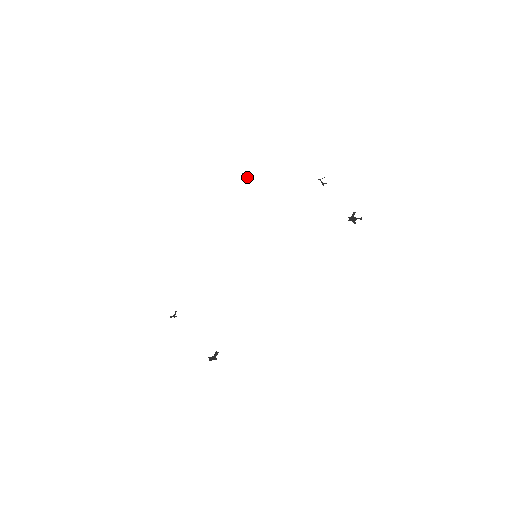
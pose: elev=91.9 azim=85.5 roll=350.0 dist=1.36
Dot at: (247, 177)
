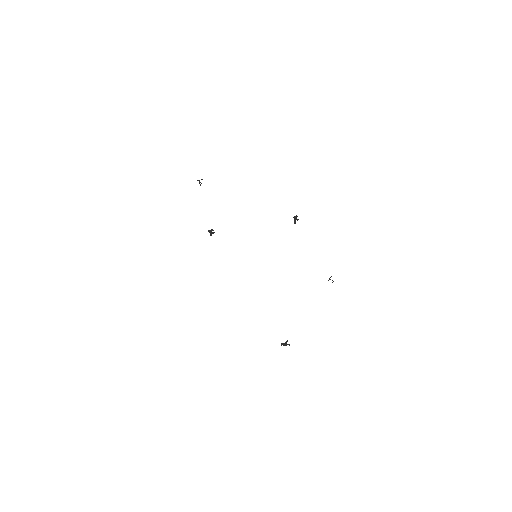
Dot at: (294, 223)
